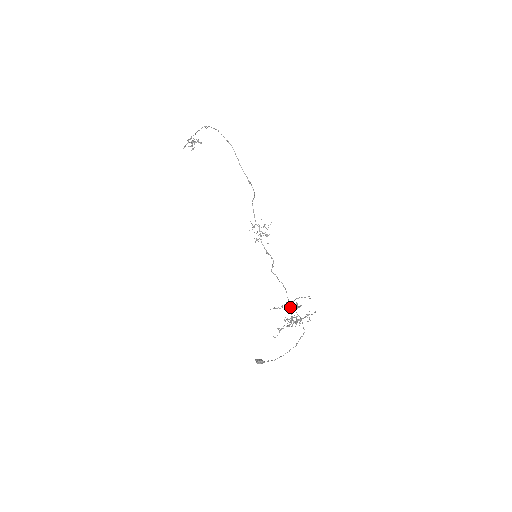
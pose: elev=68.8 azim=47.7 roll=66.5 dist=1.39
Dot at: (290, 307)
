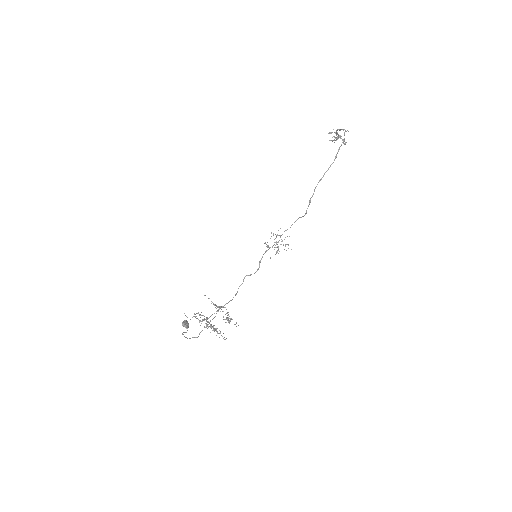
Dot at: (216, 311)
